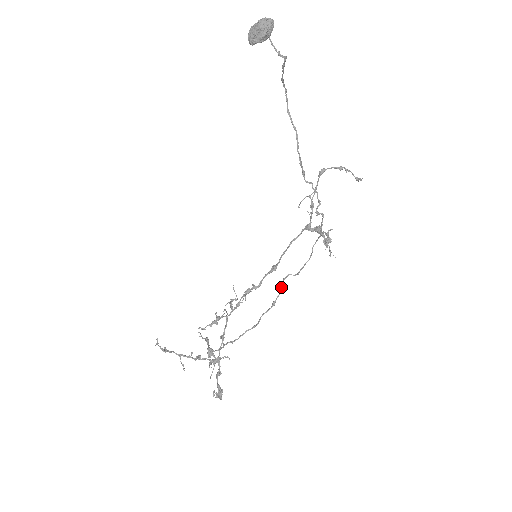
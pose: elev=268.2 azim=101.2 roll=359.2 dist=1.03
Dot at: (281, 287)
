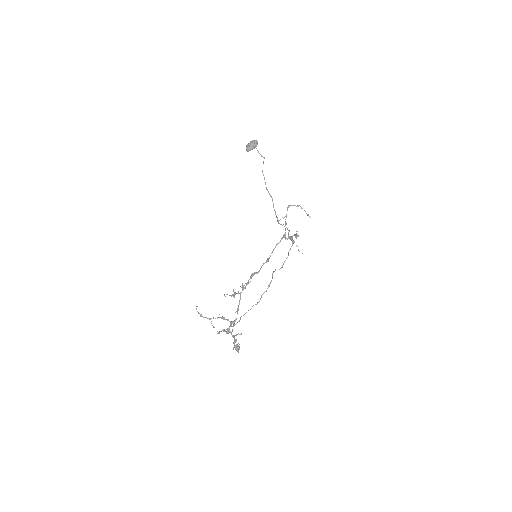
Dot at: (272, 276)
